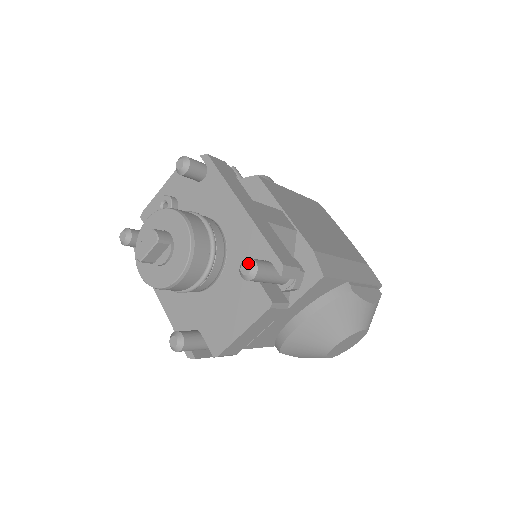
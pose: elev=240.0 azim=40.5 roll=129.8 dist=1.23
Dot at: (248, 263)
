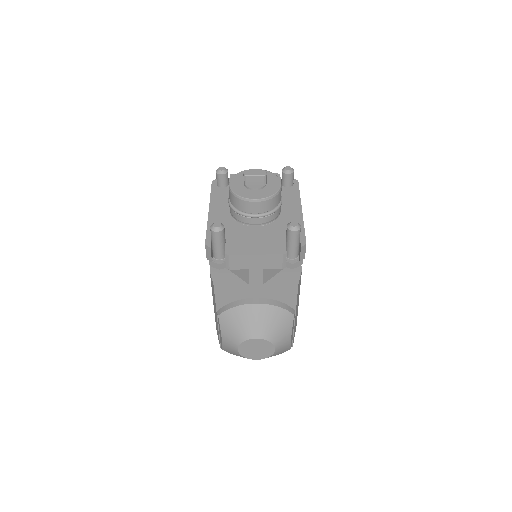
Dot at: (298, 223)
